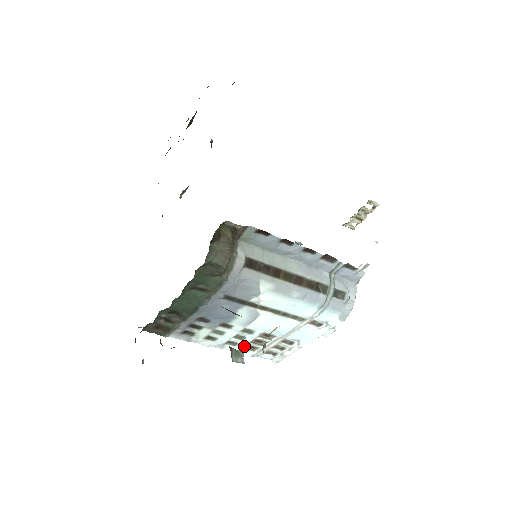
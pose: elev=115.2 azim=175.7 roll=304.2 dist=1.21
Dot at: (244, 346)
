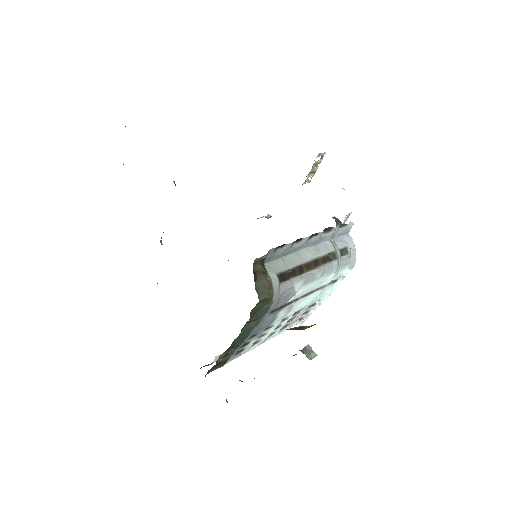
Dot at: (279, 330)
